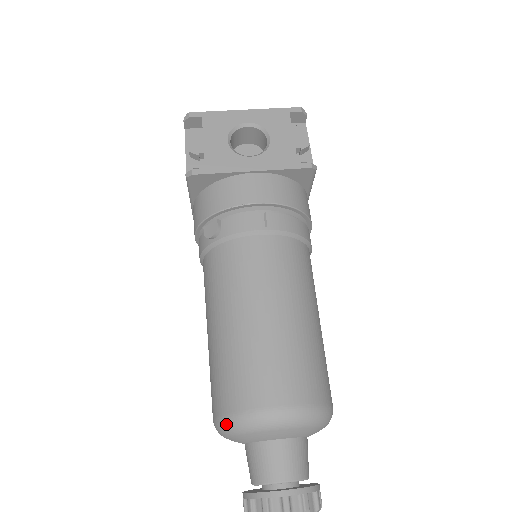
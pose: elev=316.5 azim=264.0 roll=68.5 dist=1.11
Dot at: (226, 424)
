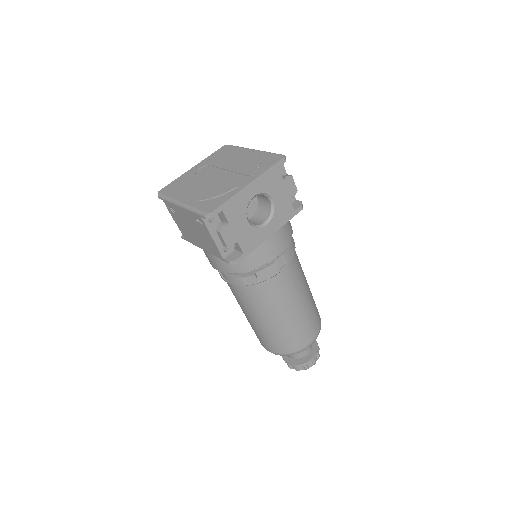
Dot at: occluded
